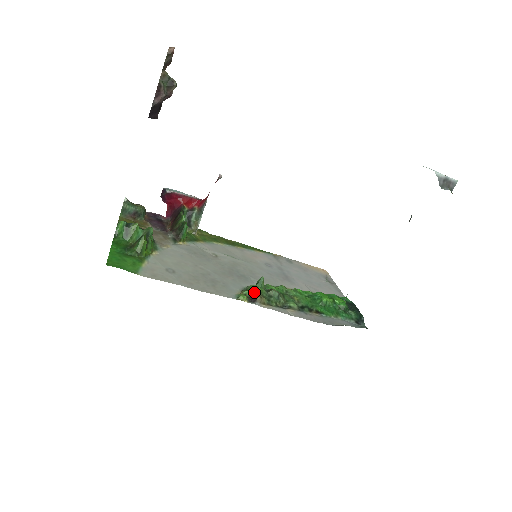
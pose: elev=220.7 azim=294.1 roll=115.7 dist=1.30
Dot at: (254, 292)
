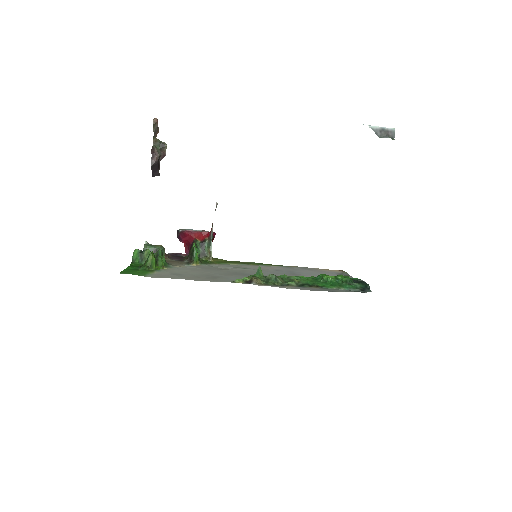
Dot at: (251, 278)
